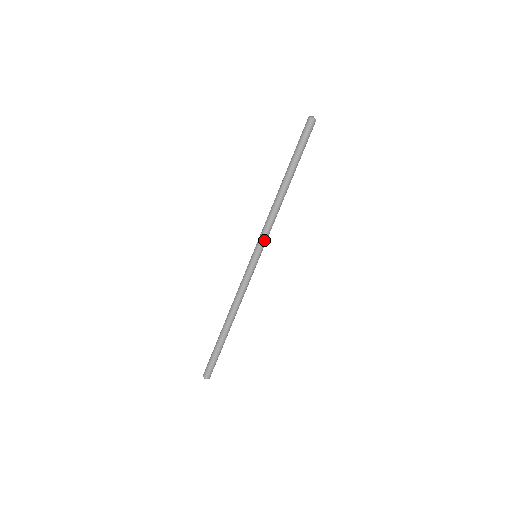
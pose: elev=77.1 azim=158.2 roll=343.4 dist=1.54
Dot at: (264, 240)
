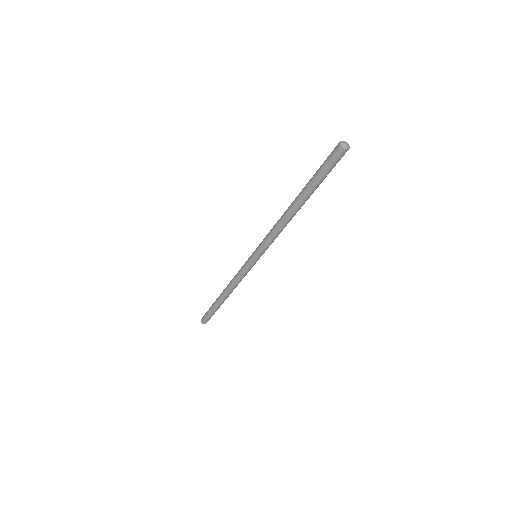
Dot at: (266, 248)
